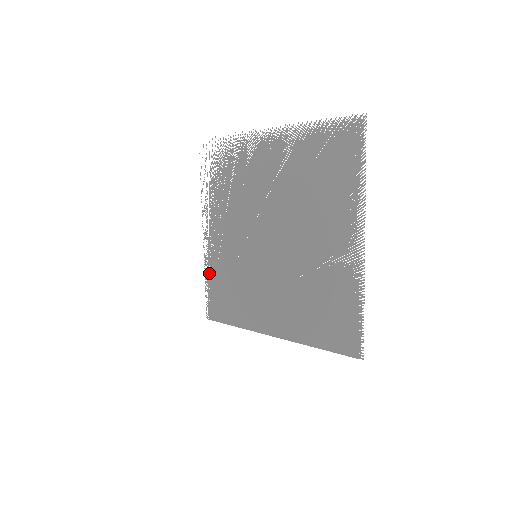
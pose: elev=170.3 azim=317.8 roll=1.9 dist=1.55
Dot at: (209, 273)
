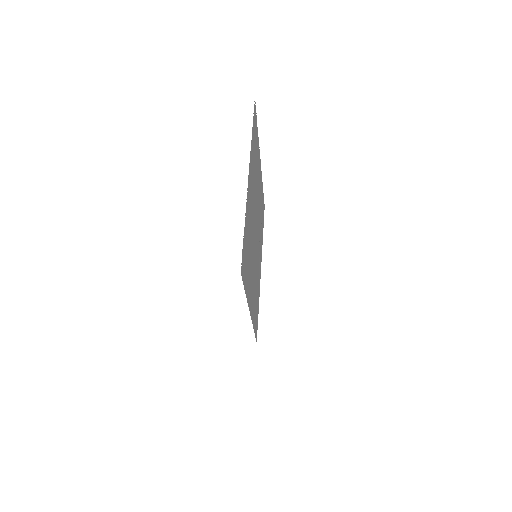
Dot at: (258, 299)
